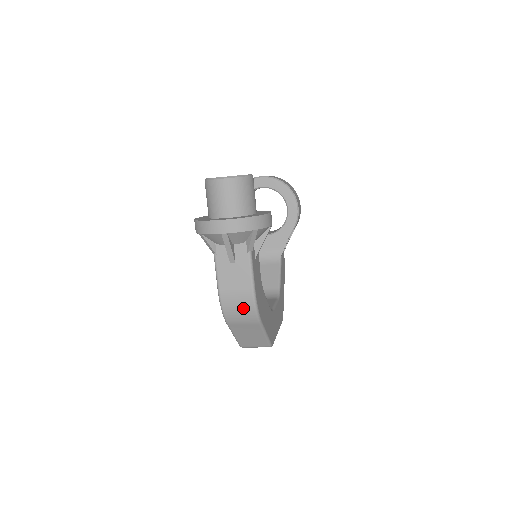
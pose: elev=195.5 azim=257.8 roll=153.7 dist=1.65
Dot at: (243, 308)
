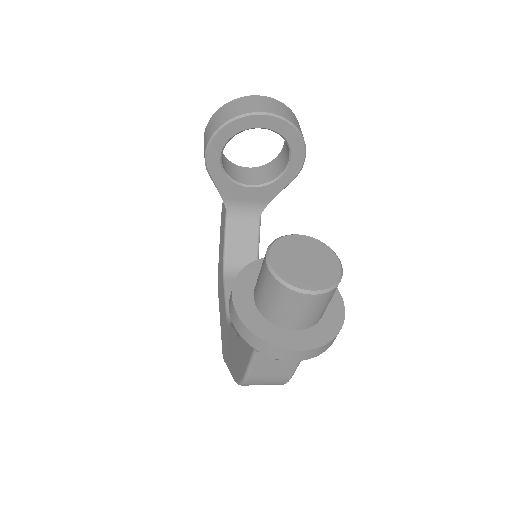
Dot at: (269, 384)
